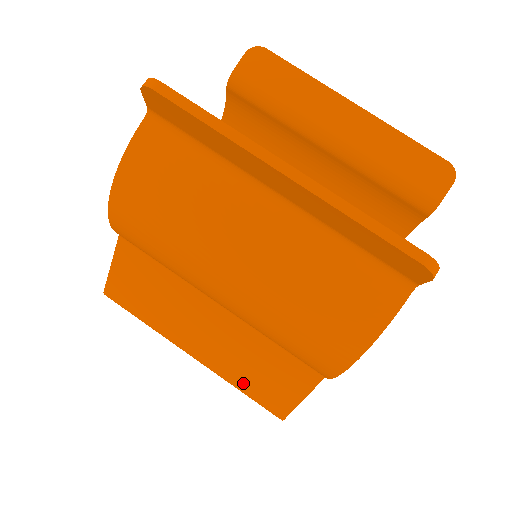
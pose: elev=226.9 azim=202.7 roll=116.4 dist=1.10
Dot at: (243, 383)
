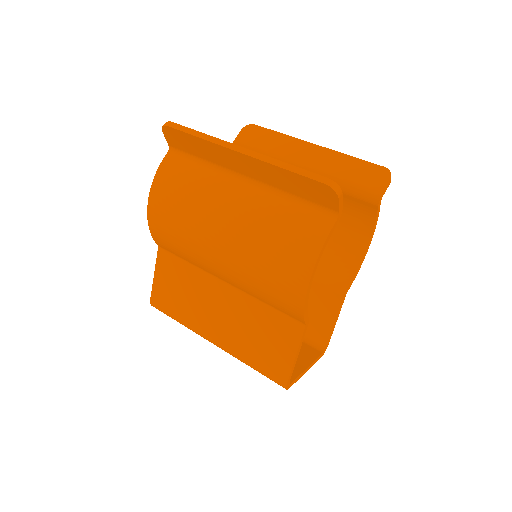
Dot at: (251, 356)
